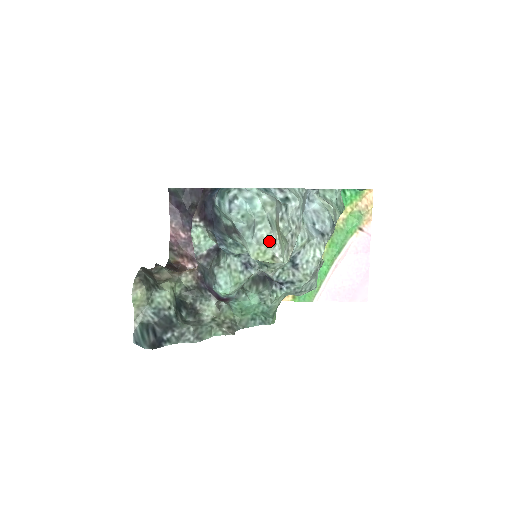
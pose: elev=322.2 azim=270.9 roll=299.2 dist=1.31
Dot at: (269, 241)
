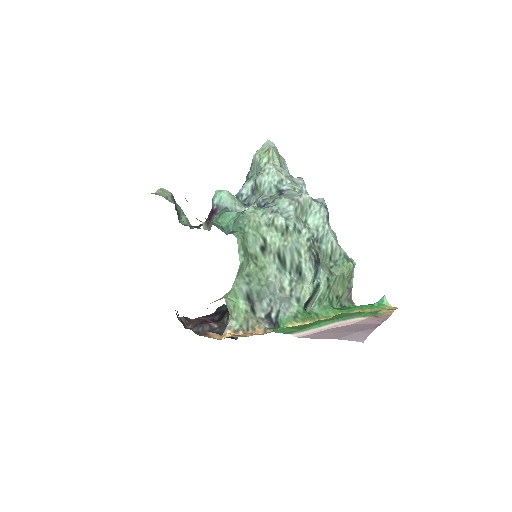
Dot at: (269, 144)
